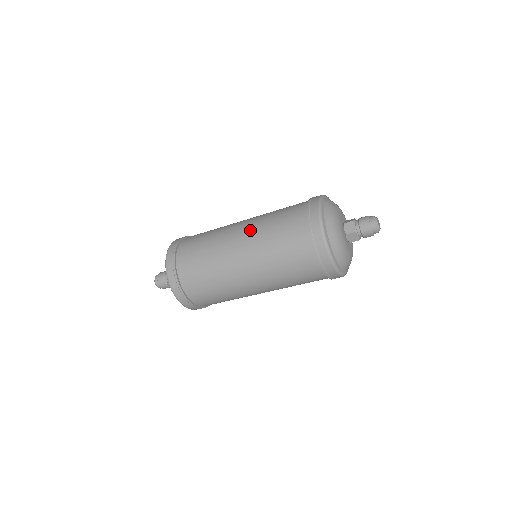
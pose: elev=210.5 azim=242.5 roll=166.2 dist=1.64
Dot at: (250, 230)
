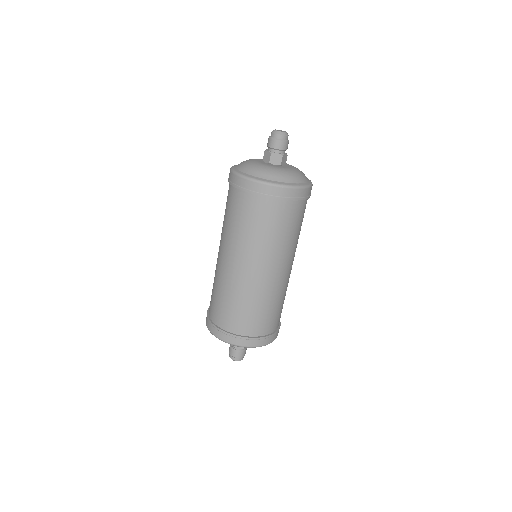
Dot at: occluded
